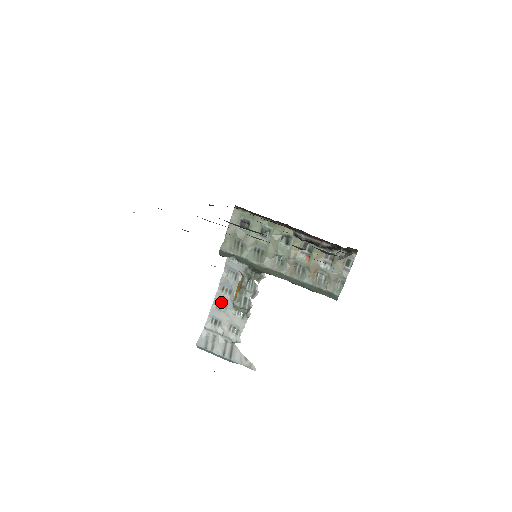
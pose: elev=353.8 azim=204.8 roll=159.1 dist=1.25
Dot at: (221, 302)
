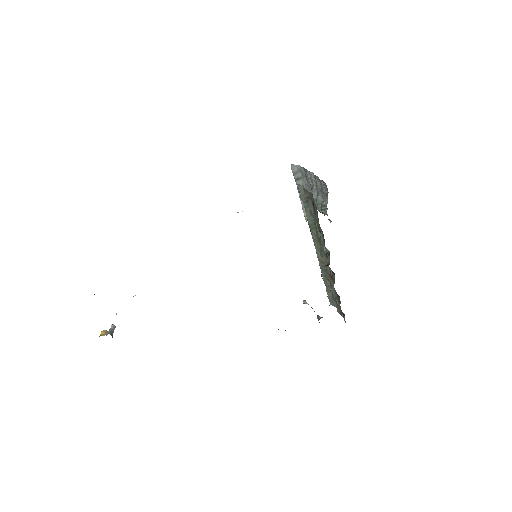
Dot at: (311, 178)
